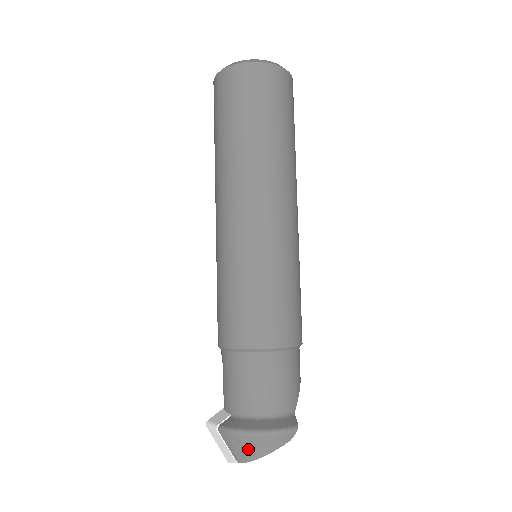
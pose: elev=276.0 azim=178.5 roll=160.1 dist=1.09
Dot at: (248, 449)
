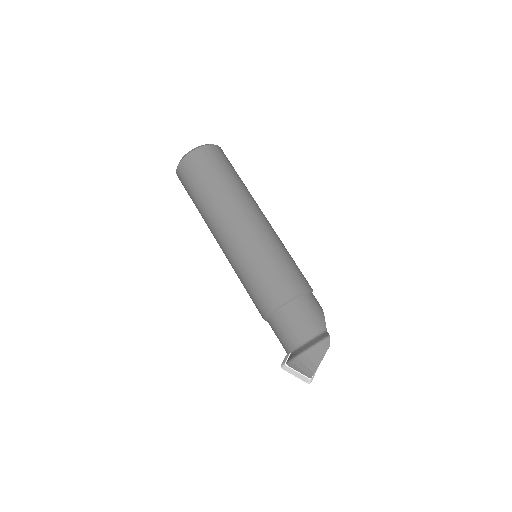
Dot at: (308, 365)
